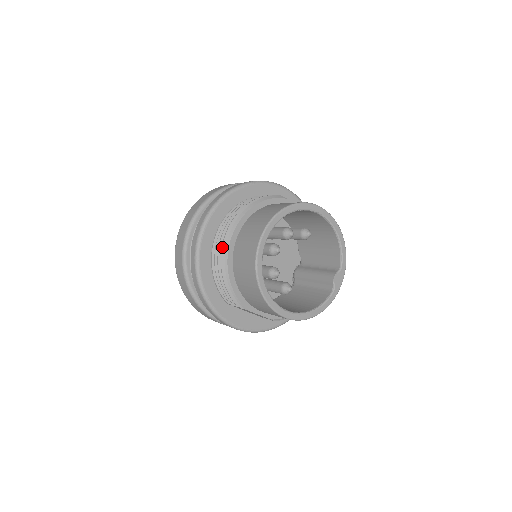
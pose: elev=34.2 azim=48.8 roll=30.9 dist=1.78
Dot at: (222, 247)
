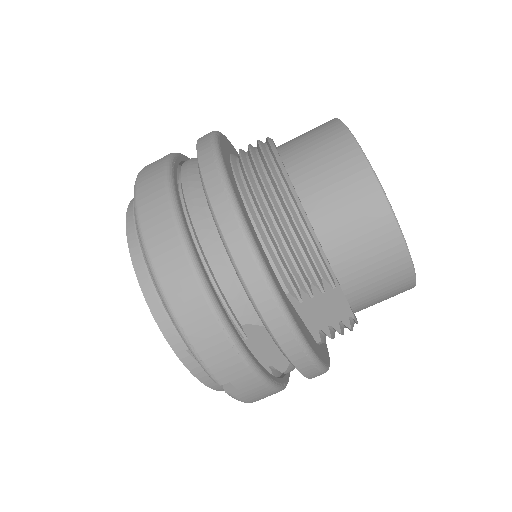
Dot at: (271, 169)
